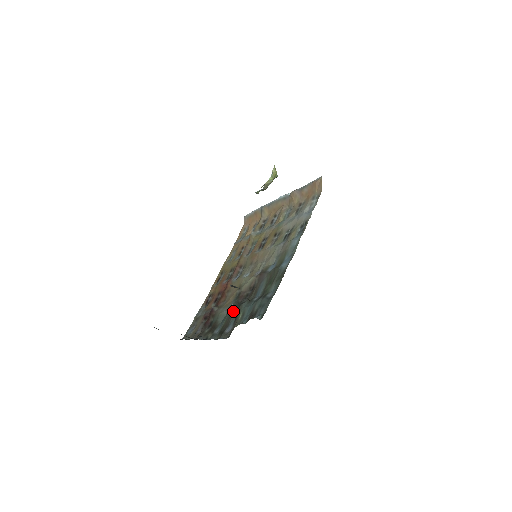
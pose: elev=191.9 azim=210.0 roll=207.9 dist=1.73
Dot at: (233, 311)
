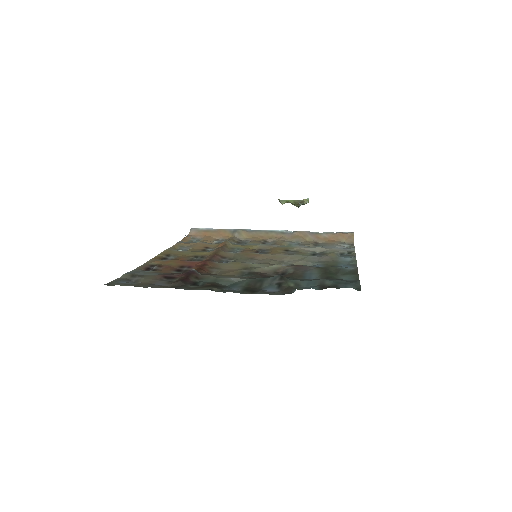
Dot at: (263, 279)
